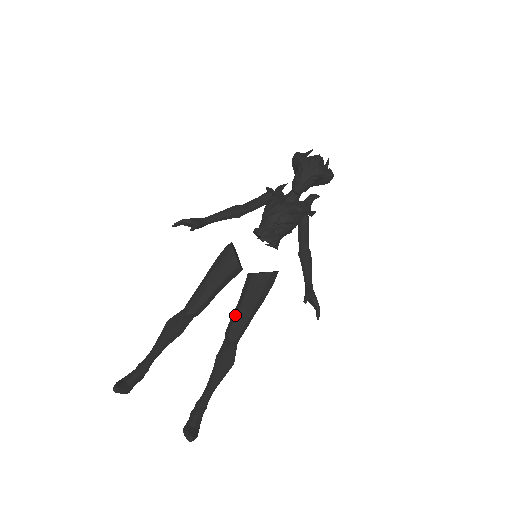
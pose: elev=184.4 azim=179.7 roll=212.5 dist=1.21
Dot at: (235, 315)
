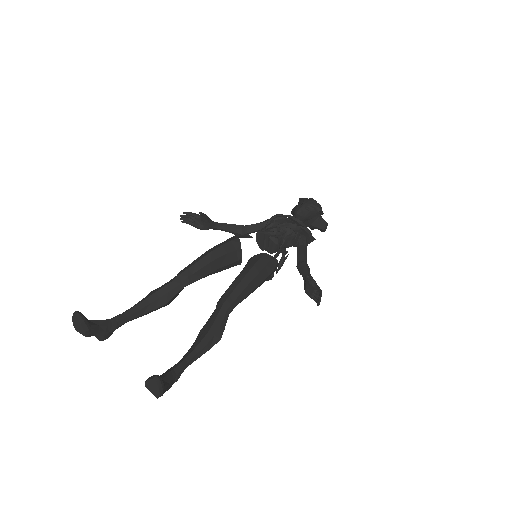
Dot at: (232, 282)
